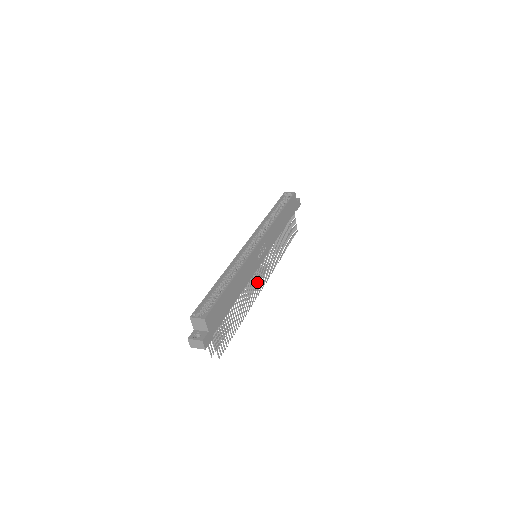
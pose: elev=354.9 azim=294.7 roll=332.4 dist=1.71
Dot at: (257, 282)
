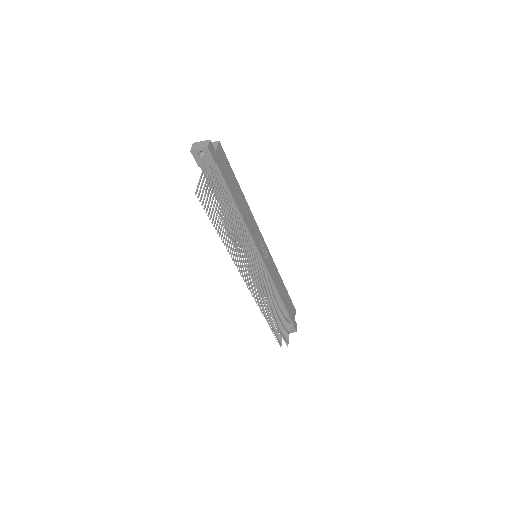
Dot at: (251, 261)
